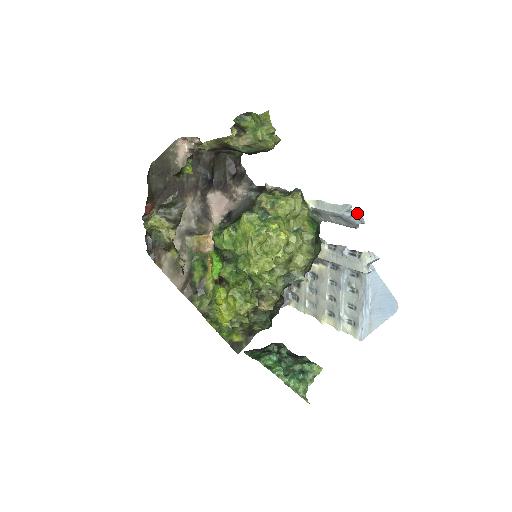
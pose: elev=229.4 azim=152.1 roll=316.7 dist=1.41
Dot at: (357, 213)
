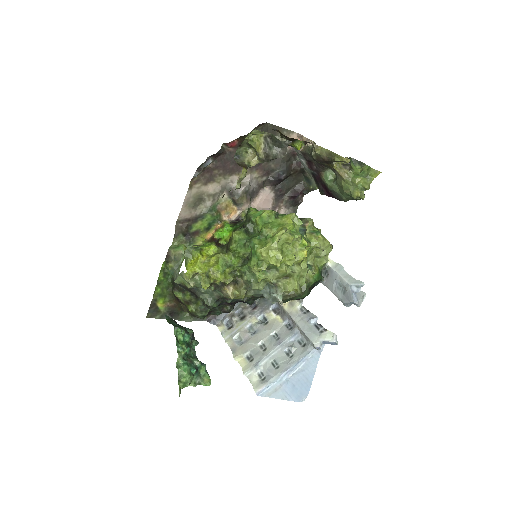
Dot at: (363, 293)
